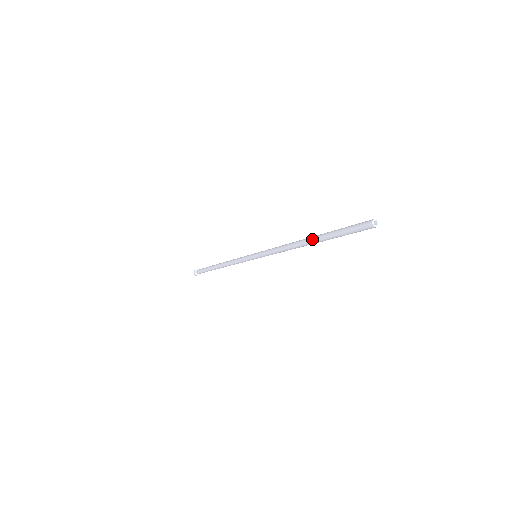
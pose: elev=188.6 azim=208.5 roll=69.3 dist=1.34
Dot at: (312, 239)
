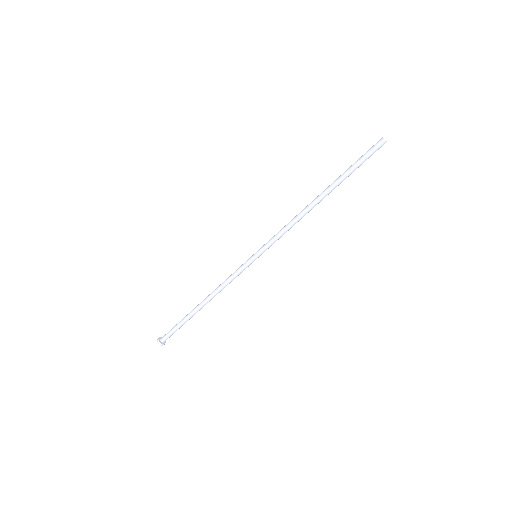
Dot at: (327, 188)
